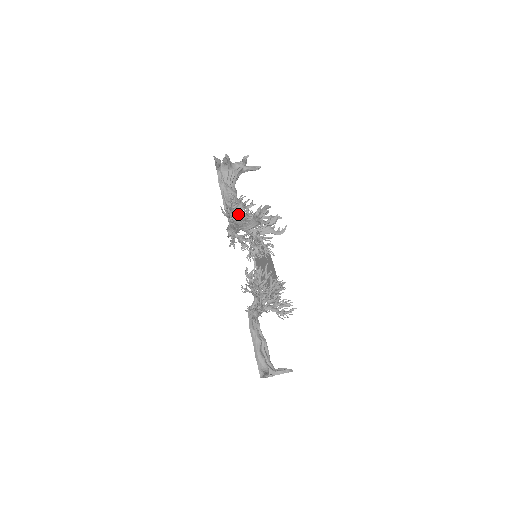
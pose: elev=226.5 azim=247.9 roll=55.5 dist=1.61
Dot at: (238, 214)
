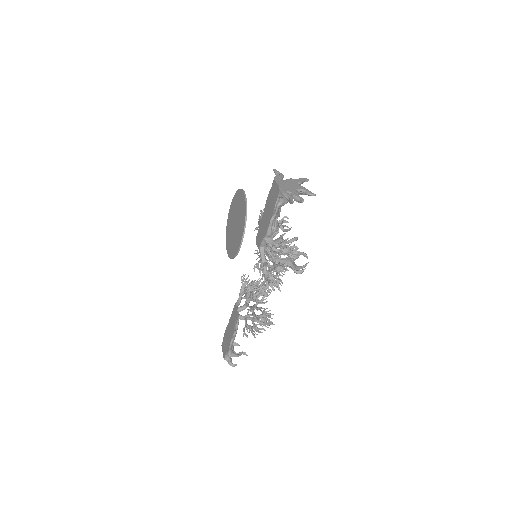
Dot at: (285, 269)
